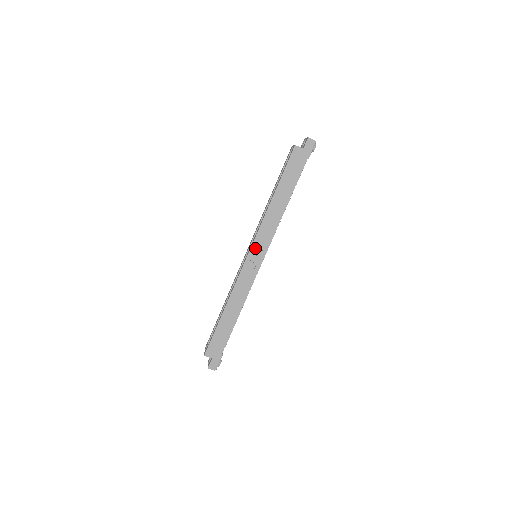
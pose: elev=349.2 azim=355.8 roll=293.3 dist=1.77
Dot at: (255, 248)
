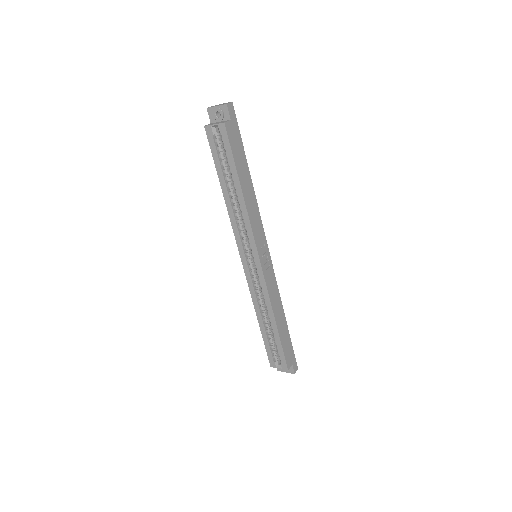
Dot at: (260, 250)
